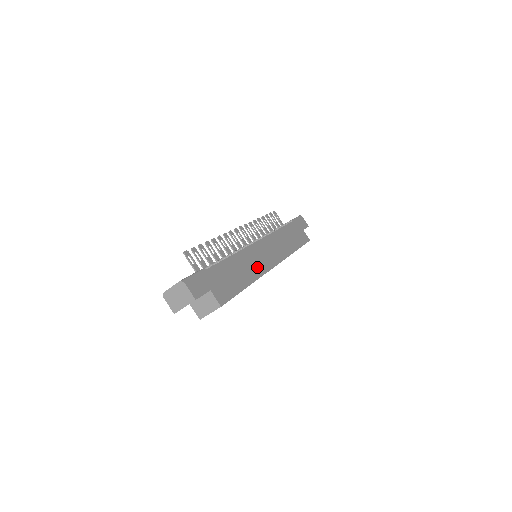
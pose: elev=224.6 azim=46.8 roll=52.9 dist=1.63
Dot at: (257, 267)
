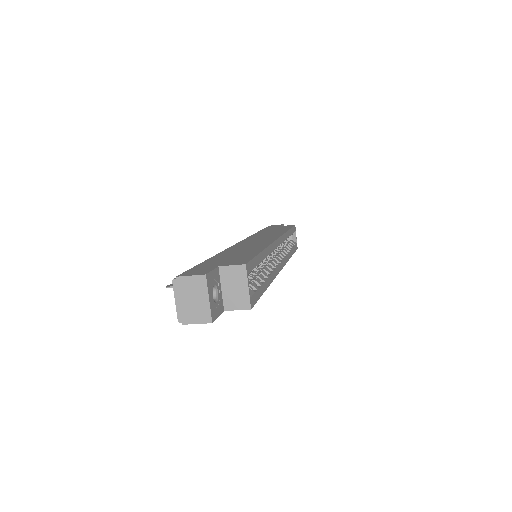
Dot at: (258, 245)
